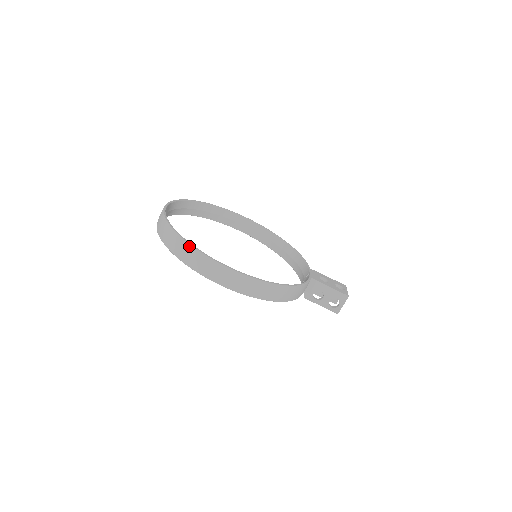
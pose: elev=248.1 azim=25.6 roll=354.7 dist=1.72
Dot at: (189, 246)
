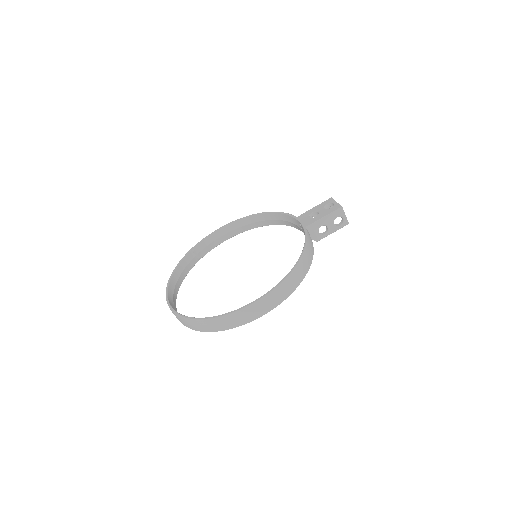
Dot at: (214, 320)
